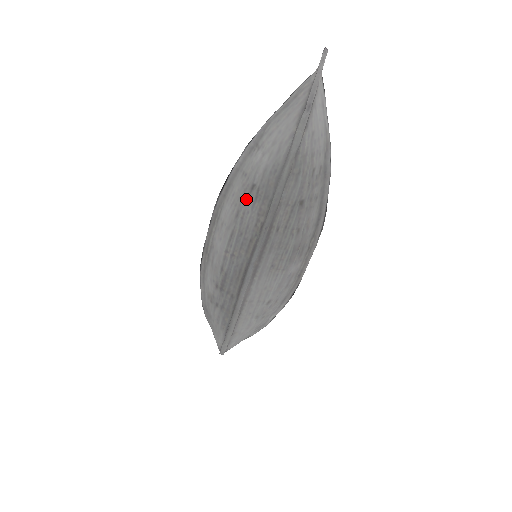
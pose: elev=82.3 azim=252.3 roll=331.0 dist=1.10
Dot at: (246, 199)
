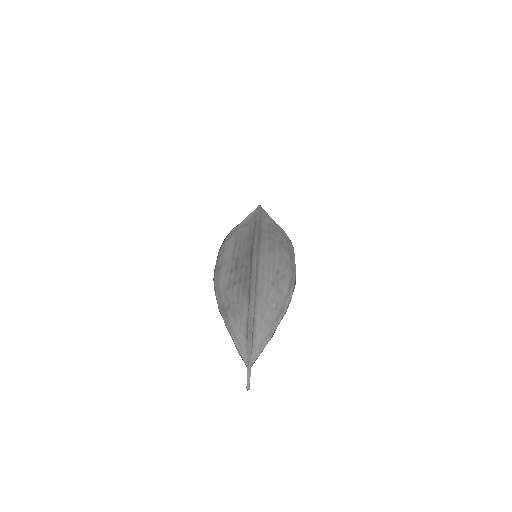
Dot at: (240, 229)
